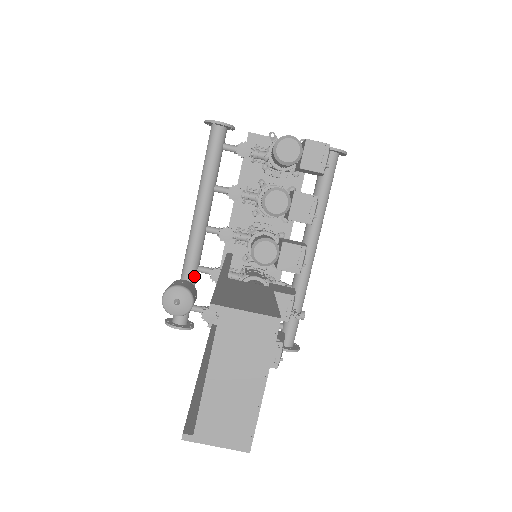
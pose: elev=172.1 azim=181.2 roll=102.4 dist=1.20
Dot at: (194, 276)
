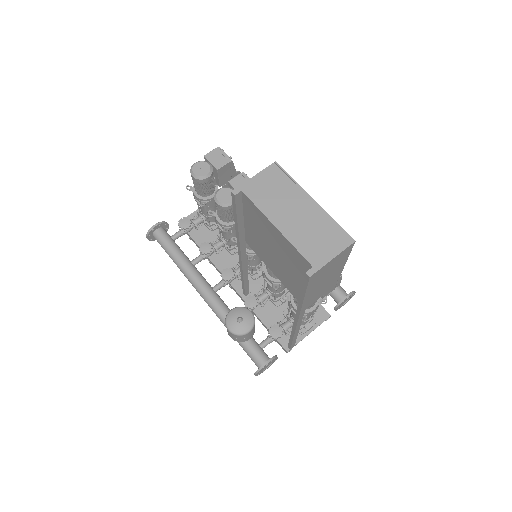
Dot at: occluded
